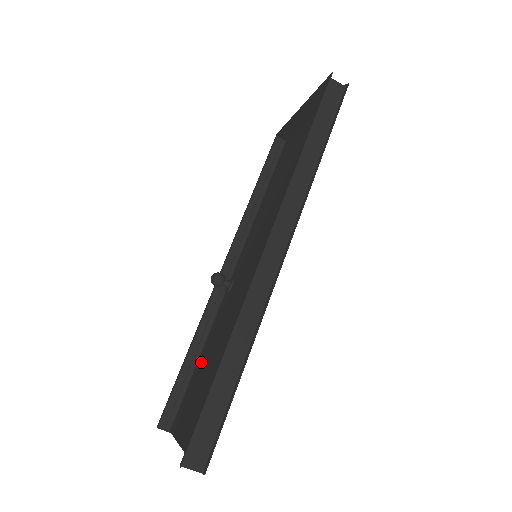
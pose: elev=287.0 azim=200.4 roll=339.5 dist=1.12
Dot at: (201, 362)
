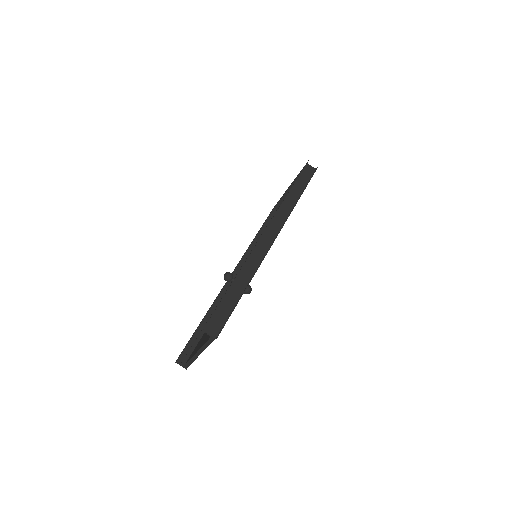
Dot at: occluded
